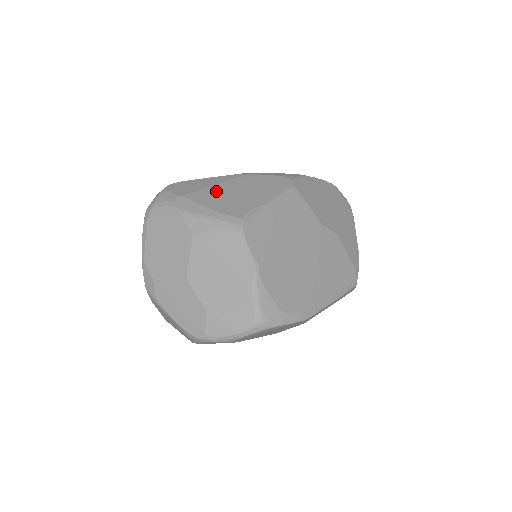
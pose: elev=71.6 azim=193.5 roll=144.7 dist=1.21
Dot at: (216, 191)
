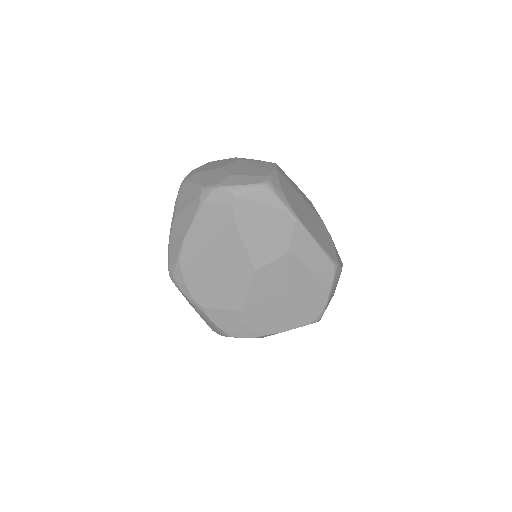
Dot at: occluded
